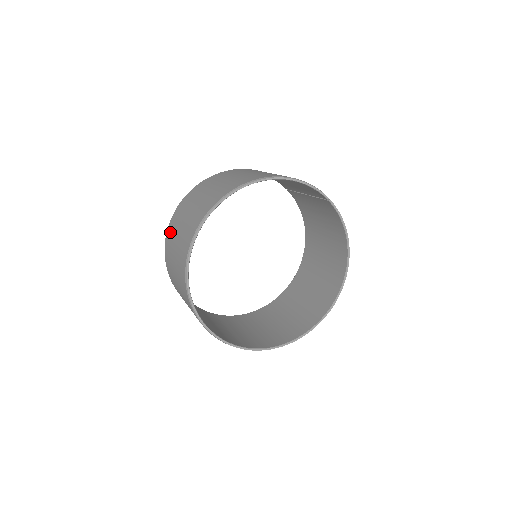
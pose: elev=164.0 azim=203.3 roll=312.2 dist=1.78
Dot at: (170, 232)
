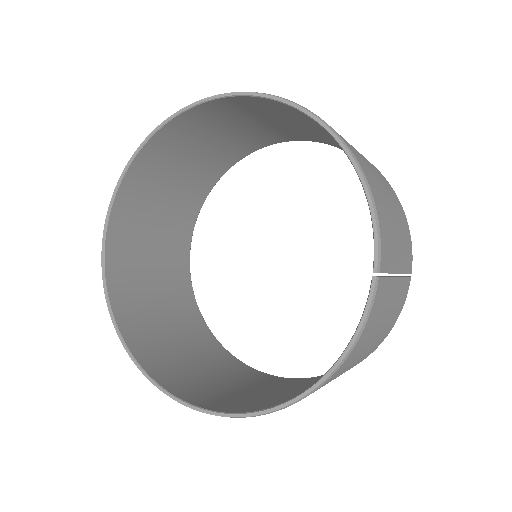
Dot at: occluded
